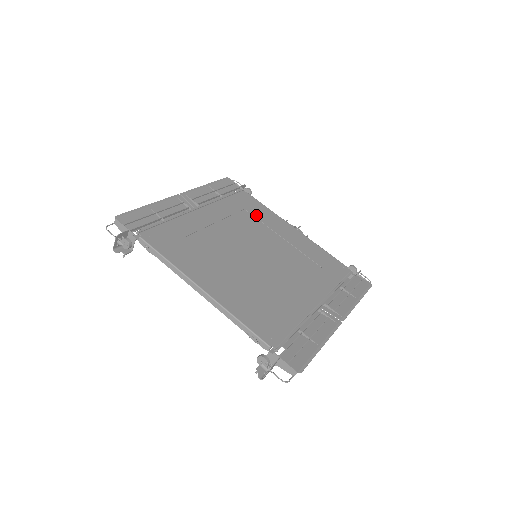
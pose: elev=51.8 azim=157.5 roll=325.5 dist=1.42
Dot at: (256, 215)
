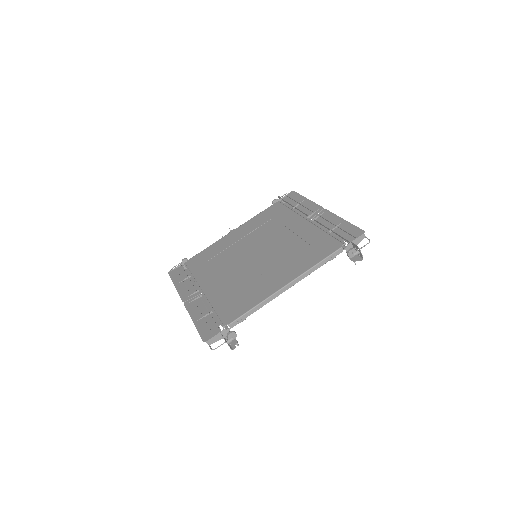
Dot at: (214, 254)
